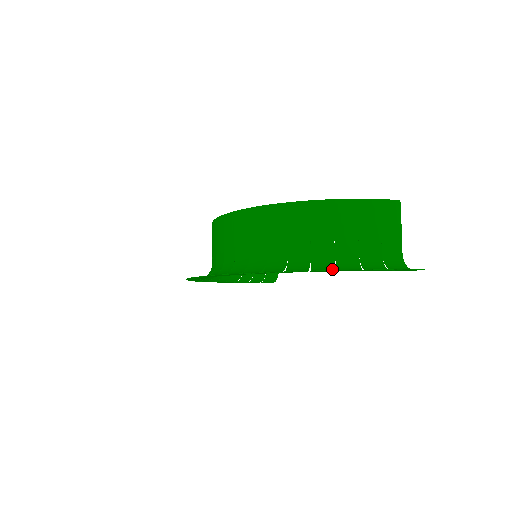
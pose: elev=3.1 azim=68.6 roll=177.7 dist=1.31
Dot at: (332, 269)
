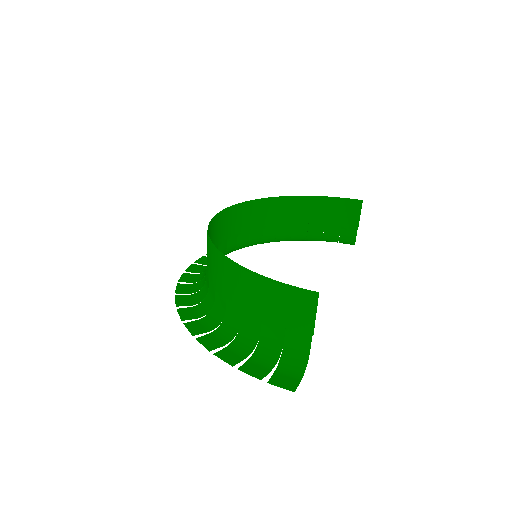
Dot at: (228, 339)
